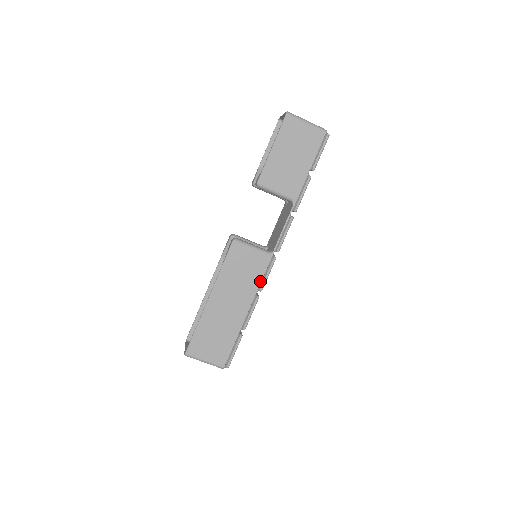
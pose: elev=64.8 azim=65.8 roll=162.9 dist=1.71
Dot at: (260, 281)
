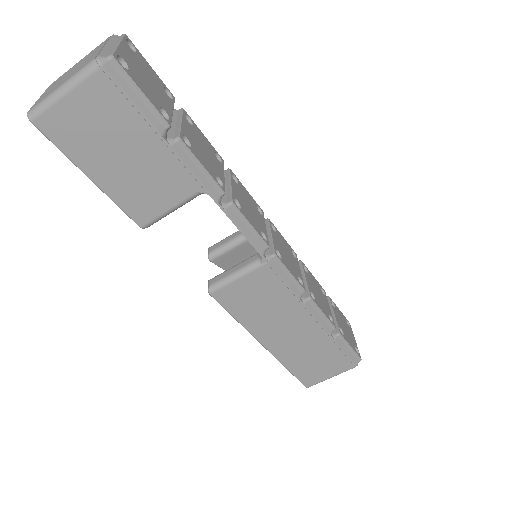
Dot at: (290, 290)
